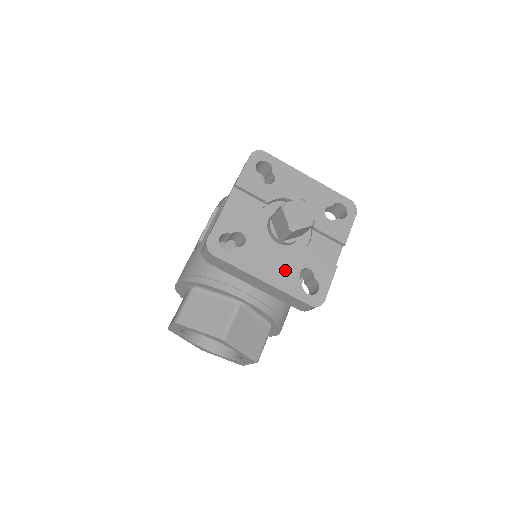
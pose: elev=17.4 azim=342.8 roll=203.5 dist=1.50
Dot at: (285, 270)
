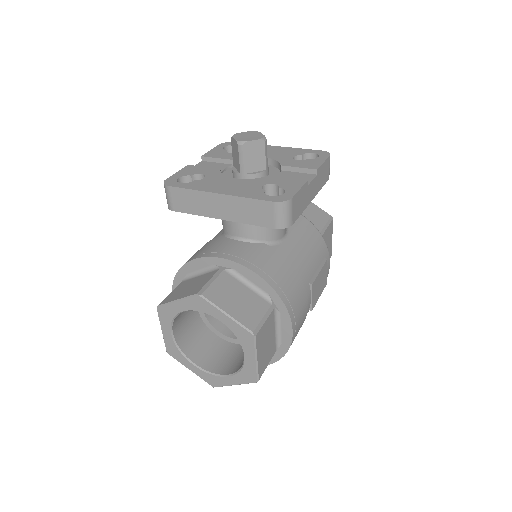
Dot at: (245, 186)
